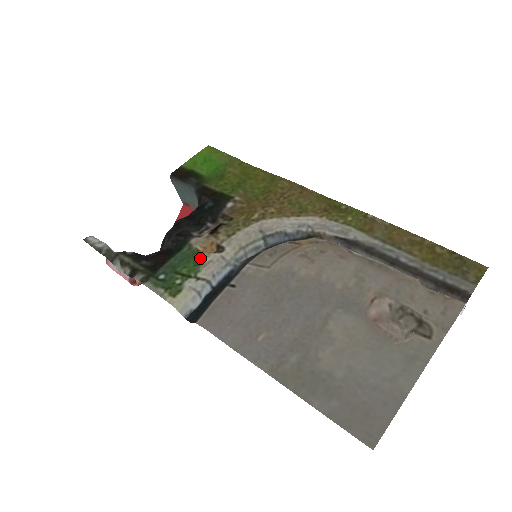
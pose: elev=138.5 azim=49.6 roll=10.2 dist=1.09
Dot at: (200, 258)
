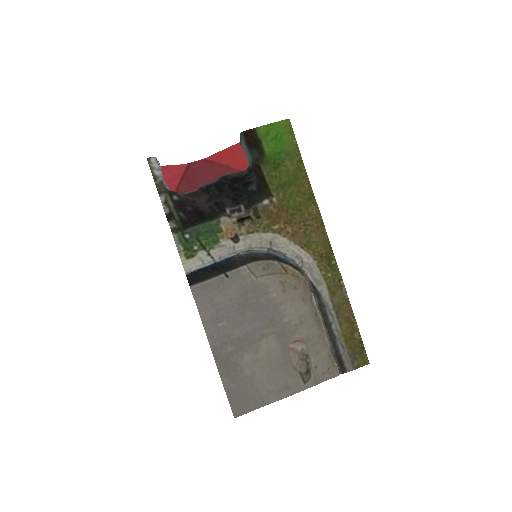
Dot at: (219, 238)
